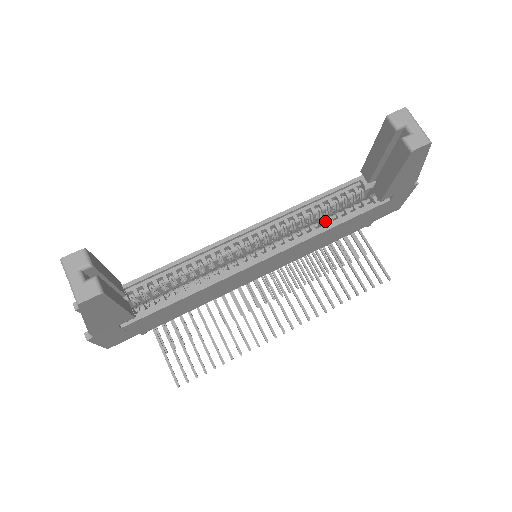
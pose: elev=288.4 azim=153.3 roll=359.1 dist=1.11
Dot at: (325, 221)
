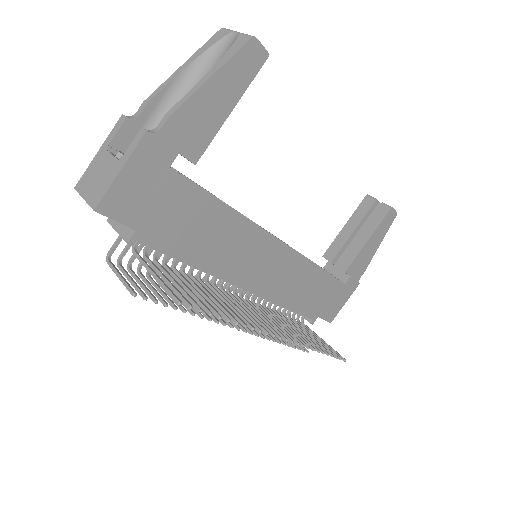
Dot at: occluded
